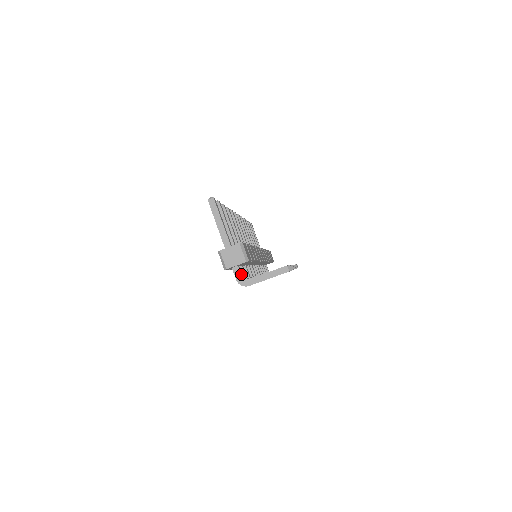
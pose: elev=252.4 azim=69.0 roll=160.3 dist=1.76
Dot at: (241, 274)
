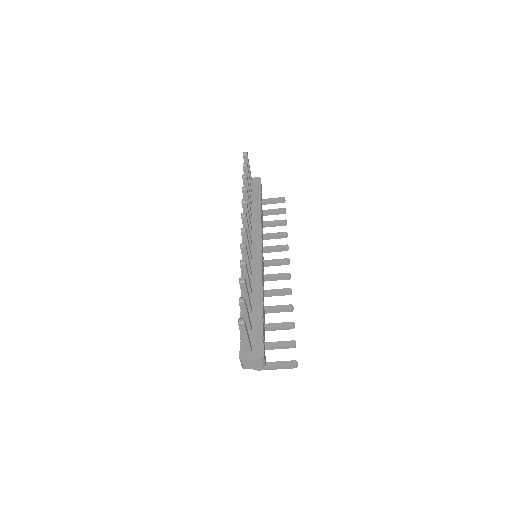
Dot at: occluded
